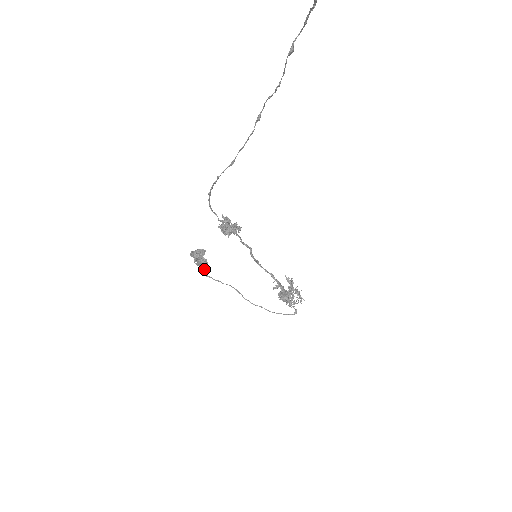
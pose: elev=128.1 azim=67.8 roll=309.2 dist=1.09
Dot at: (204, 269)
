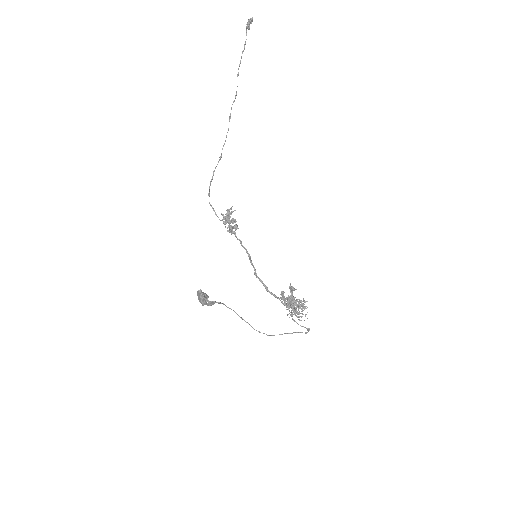
Dot at: (217, 302)
